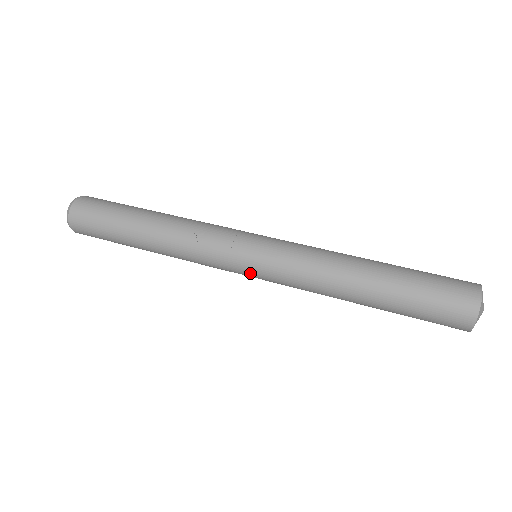
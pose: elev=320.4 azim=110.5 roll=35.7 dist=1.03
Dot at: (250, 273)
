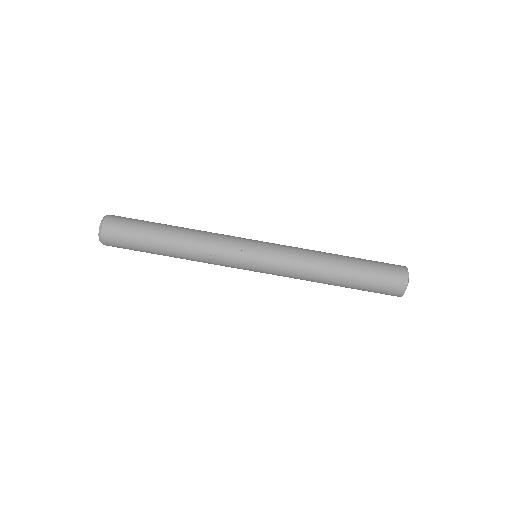
Dot at: (255, 271)
